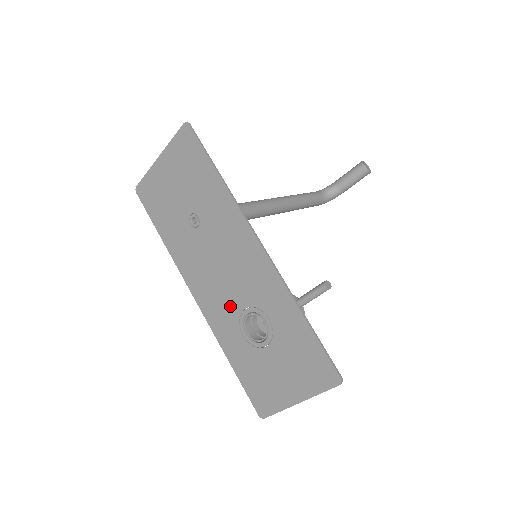
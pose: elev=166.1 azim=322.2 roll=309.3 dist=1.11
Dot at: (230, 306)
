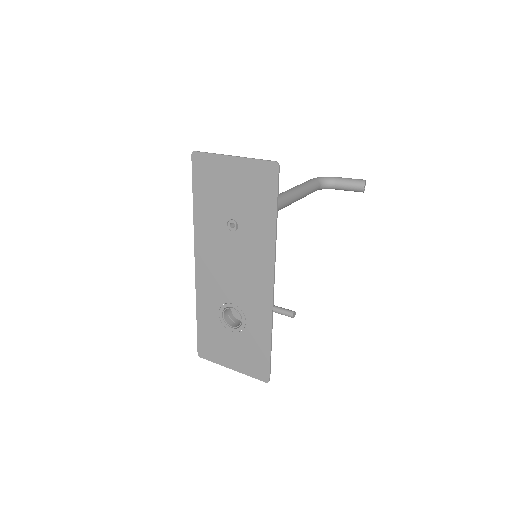
Dot at: (222, 293)
